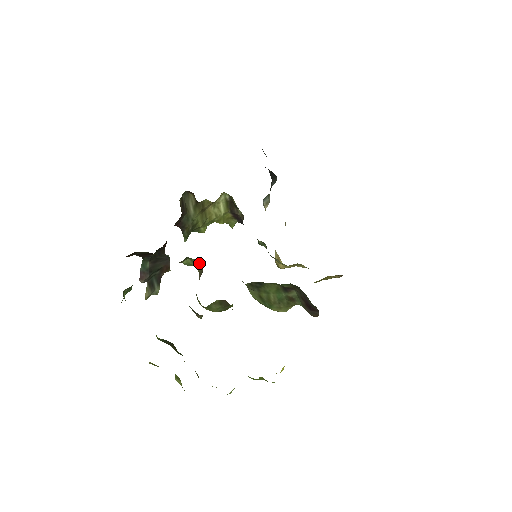
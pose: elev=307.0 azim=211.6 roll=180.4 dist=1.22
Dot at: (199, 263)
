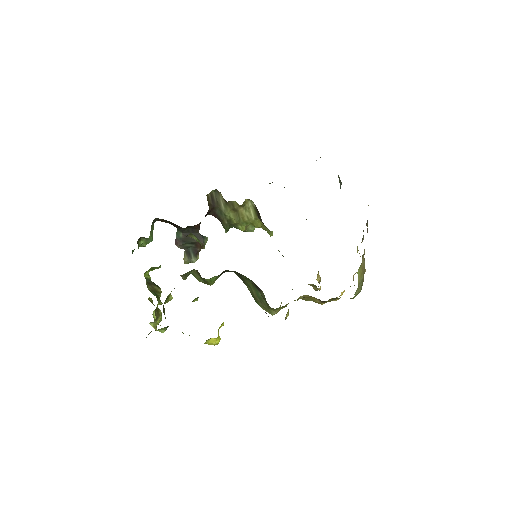
Dot at: occluded
